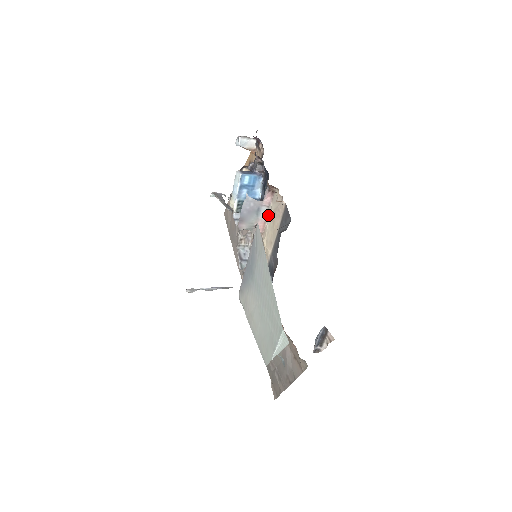
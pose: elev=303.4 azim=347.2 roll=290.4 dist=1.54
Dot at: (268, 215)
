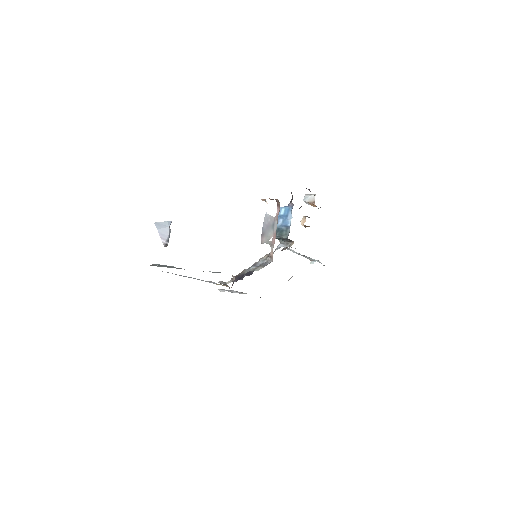
Dot at: occluded
